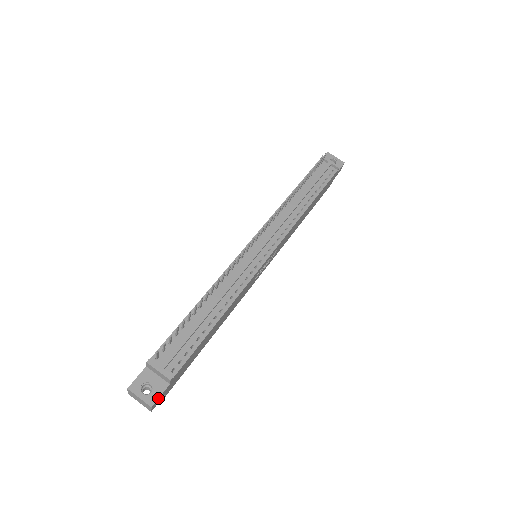
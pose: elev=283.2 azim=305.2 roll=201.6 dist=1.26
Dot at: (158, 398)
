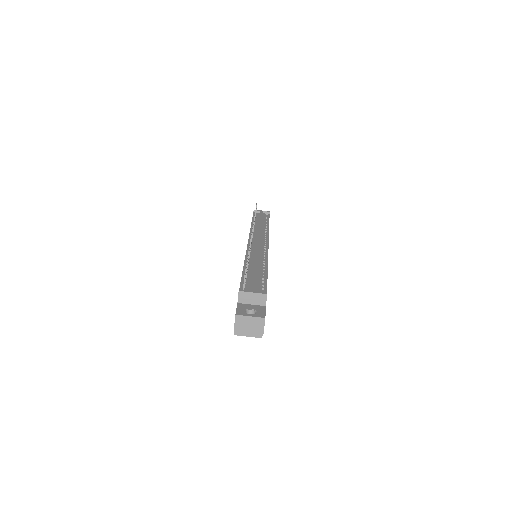
Dot at: (265, 313)
